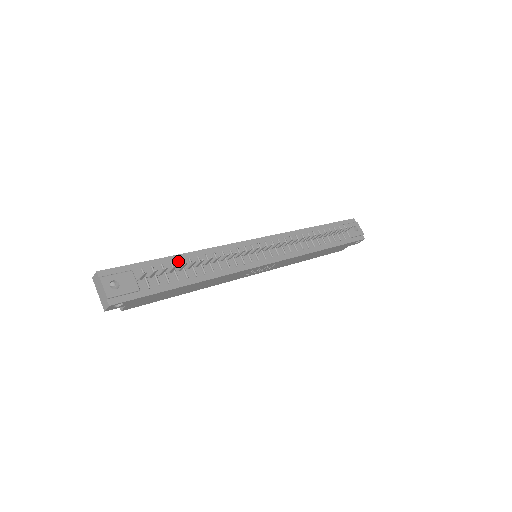
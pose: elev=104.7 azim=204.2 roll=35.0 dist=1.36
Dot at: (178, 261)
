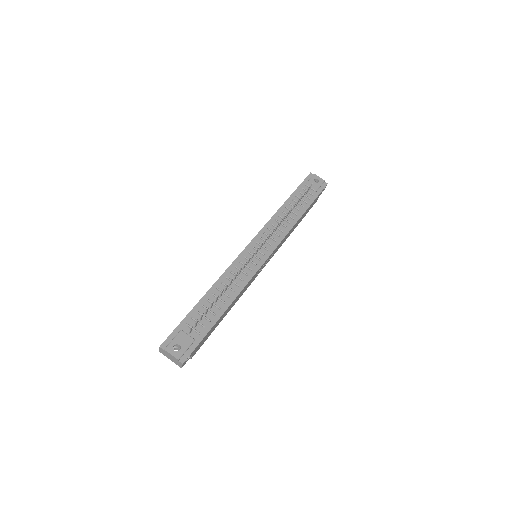
Dot at: (206, 301)
